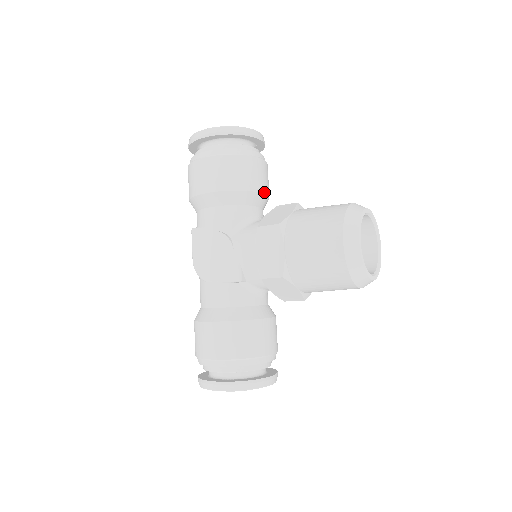
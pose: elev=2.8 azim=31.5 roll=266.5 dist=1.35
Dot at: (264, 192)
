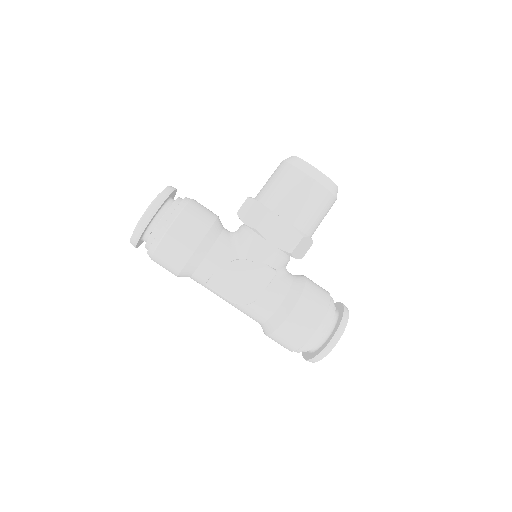
Dot at: (217, 216)
